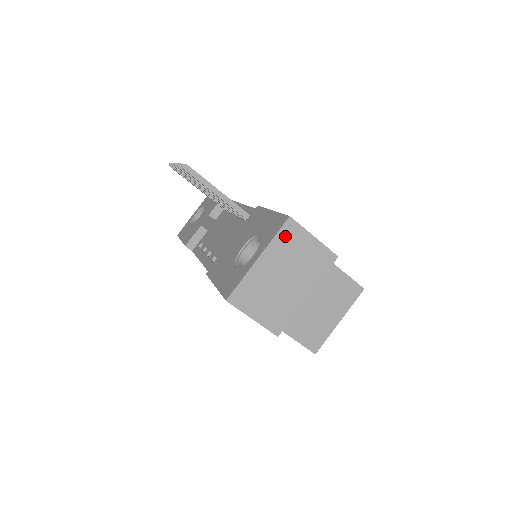
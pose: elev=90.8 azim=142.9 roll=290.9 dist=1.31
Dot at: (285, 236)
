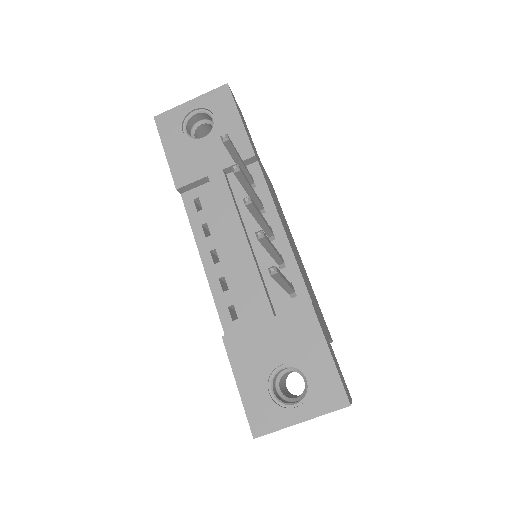
Dot at: occluded
